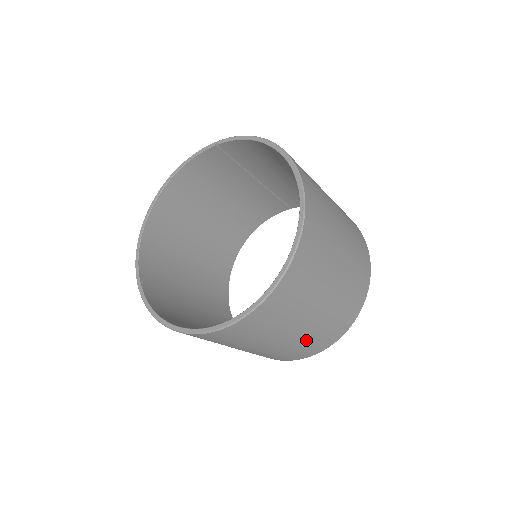
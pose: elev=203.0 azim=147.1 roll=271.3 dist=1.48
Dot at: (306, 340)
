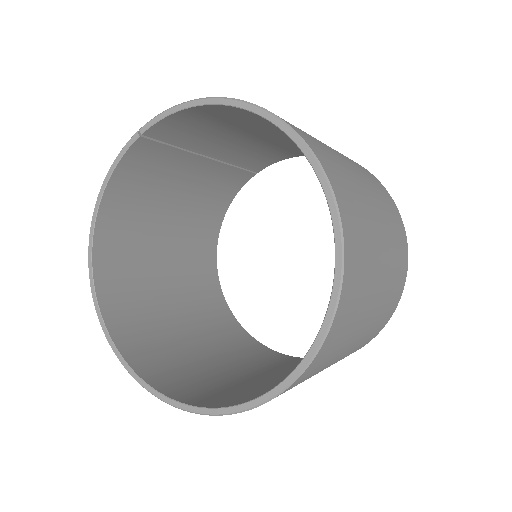
Dot at: (369, 332)
